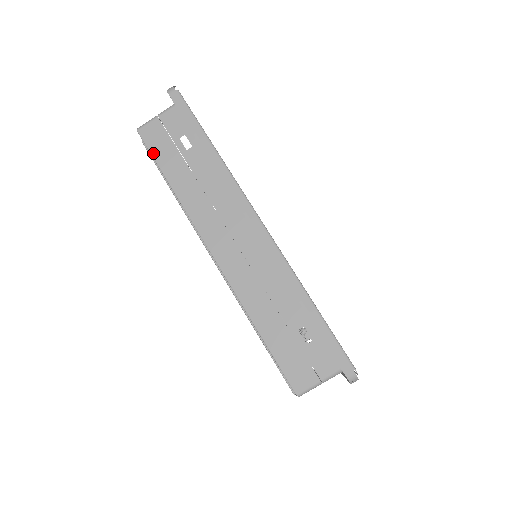
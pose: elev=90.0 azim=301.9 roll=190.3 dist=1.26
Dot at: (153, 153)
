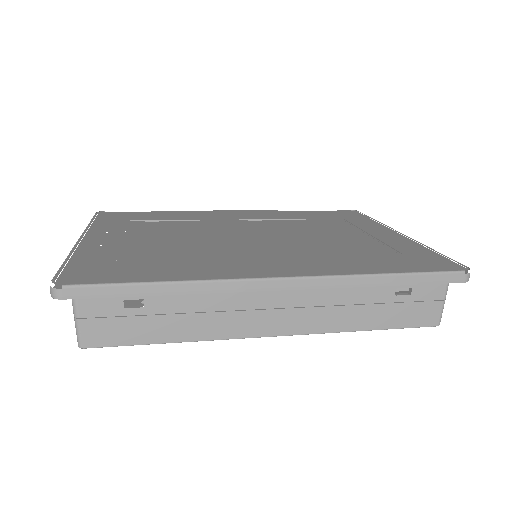
Dot at: (123, 344)
